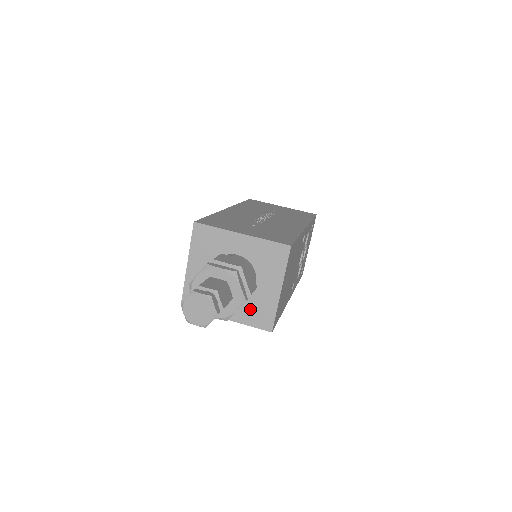
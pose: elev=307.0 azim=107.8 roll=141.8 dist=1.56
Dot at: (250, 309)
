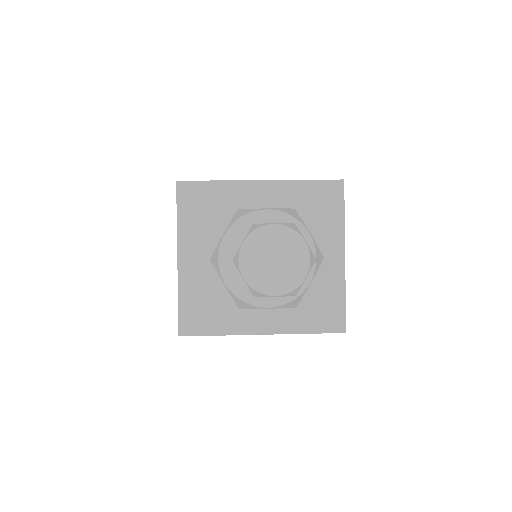
Dot at: (301, 303)
